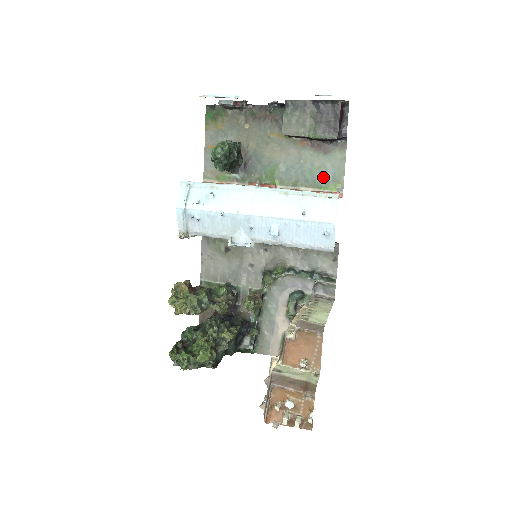
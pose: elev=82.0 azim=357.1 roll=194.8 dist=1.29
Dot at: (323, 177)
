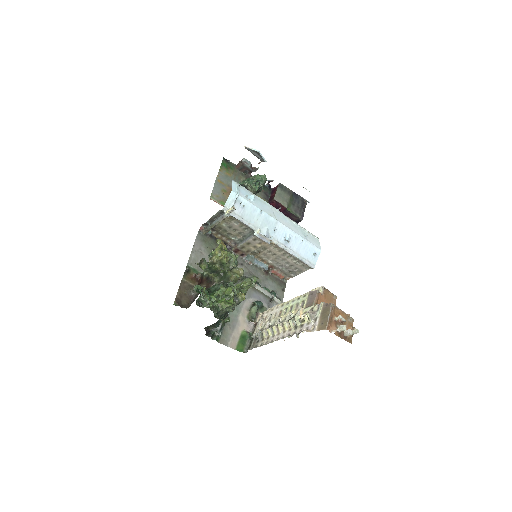
Dot at: occluded
